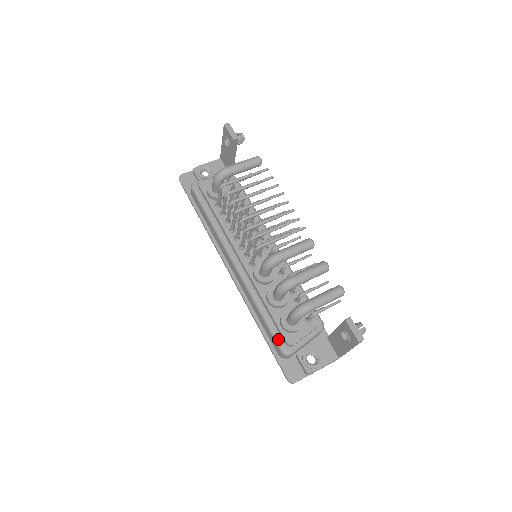
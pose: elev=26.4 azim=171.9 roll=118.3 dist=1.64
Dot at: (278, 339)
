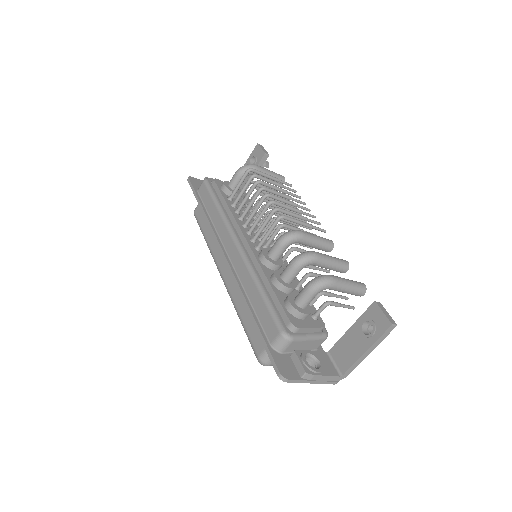
Dot at: (279, 318)
